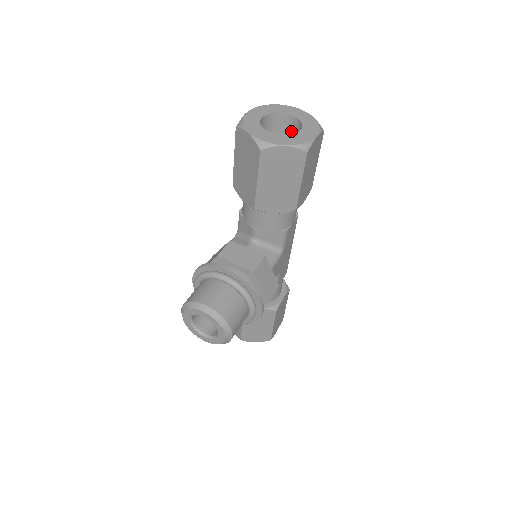
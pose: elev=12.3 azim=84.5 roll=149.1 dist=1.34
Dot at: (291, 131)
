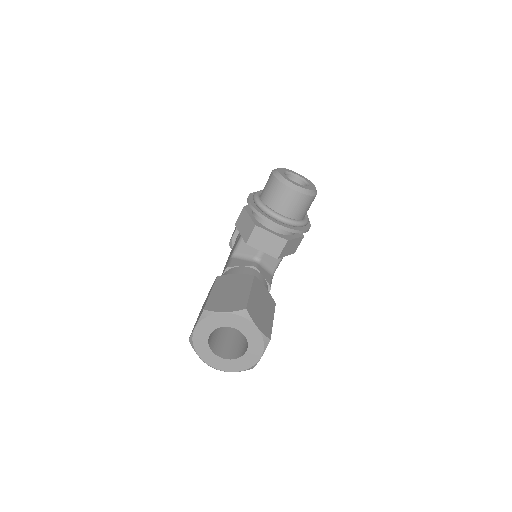
Dot at: occluded
